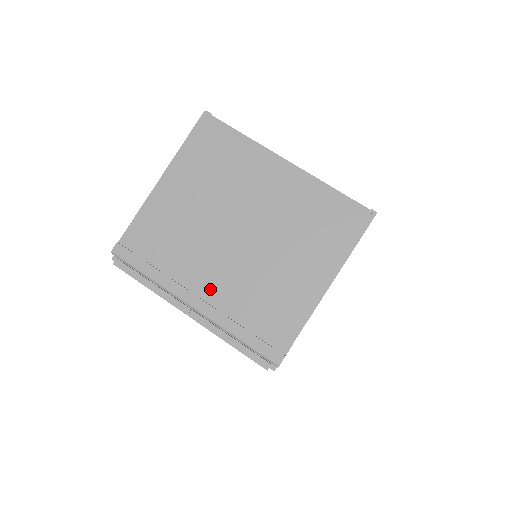
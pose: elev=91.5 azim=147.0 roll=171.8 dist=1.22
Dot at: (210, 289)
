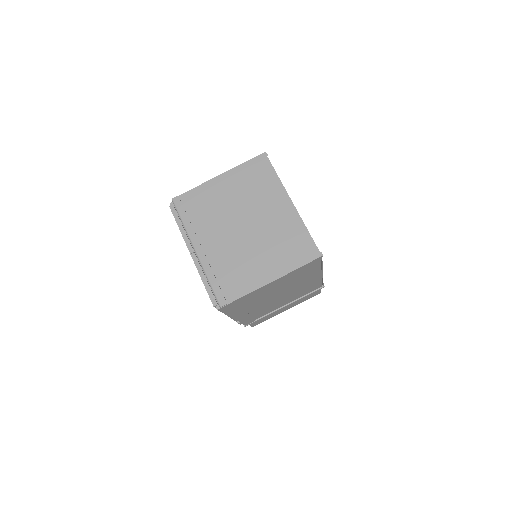
Dot at: (210, 246)
